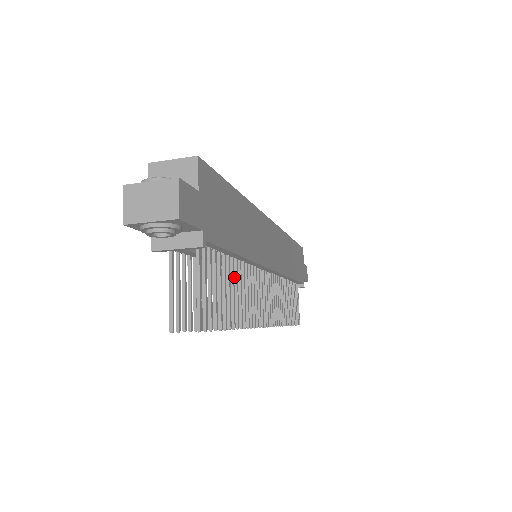
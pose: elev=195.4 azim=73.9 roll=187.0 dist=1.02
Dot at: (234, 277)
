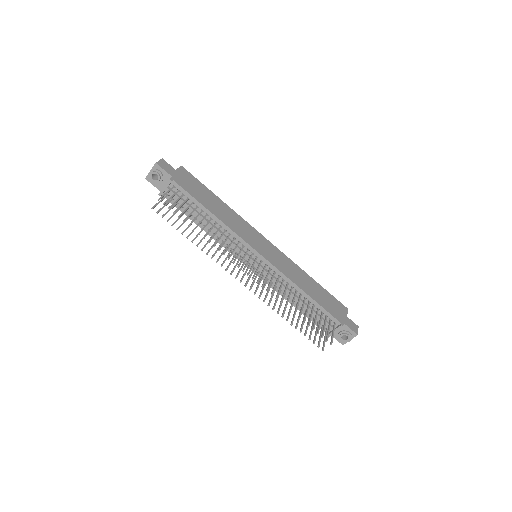
Dot at: (207, 222)
